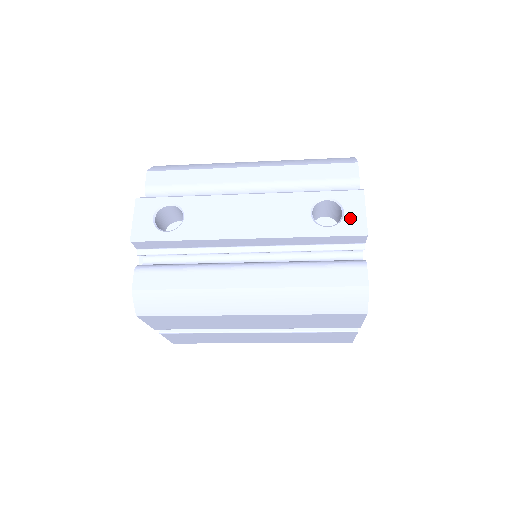
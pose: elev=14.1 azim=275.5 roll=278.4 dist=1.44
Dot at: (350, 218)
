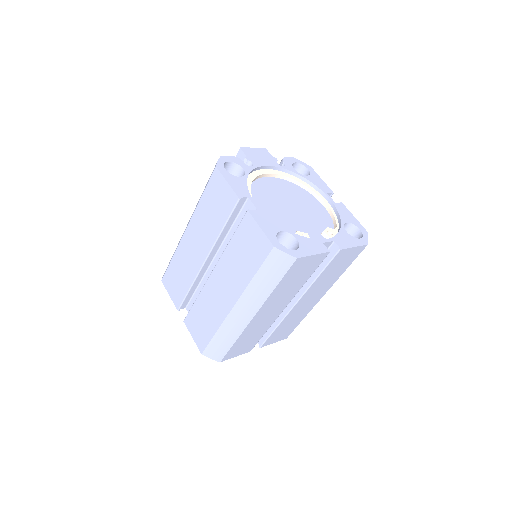
Dot at: occluded
